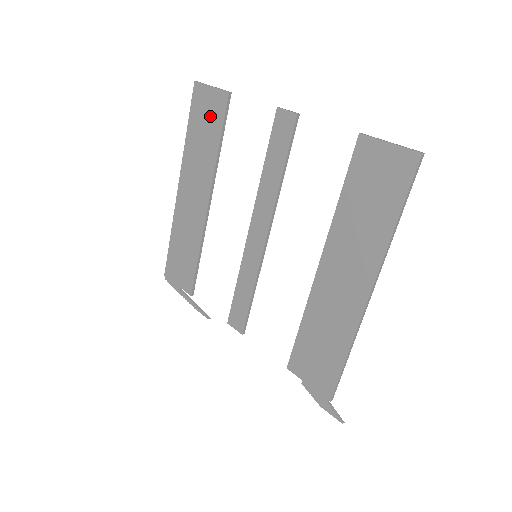
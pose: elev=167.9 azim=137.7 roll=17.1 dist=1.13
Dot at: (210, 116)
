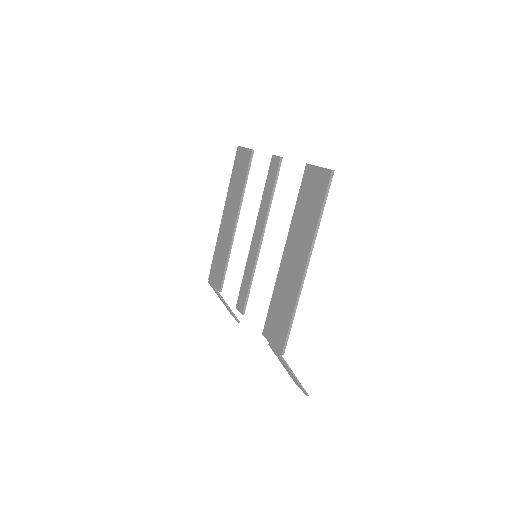
Dot at: (242, 166)
